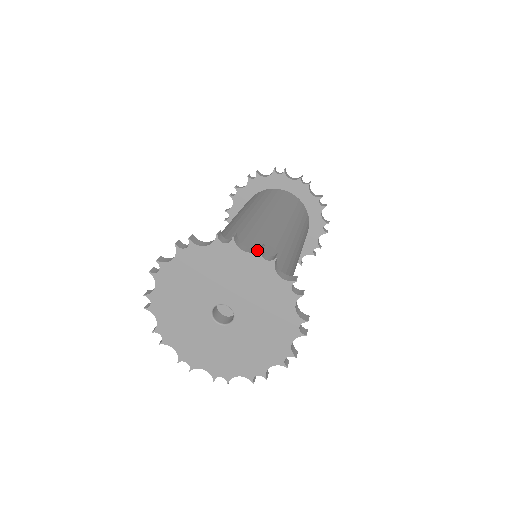
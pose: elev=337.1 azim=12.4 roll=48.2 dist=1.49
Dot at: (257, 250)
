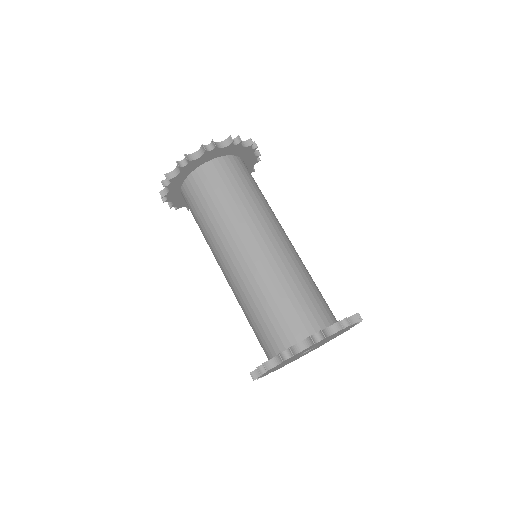
Dot at: (282, 361)
